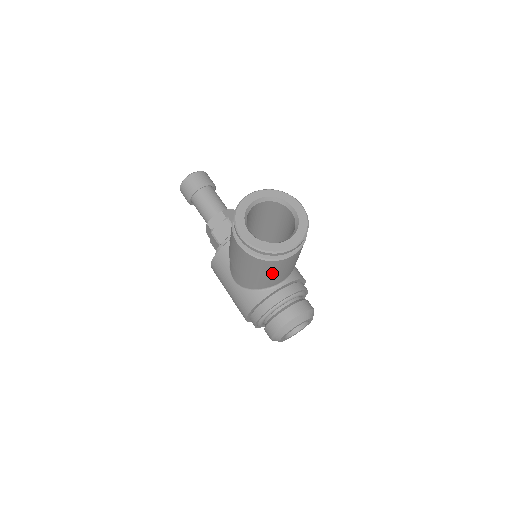
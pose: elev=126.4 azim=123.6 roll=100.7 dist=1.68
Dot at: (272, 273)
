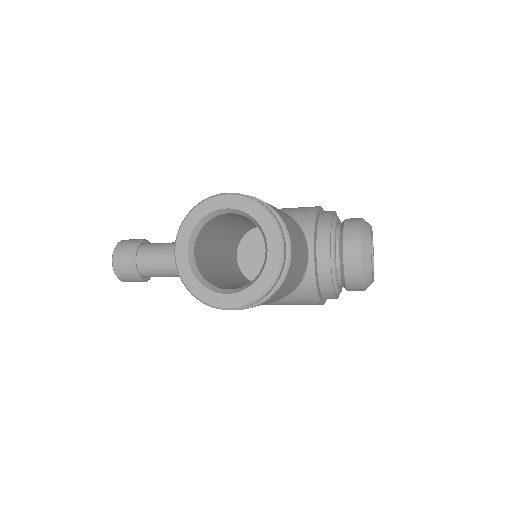
Dot at: (295, 275)
